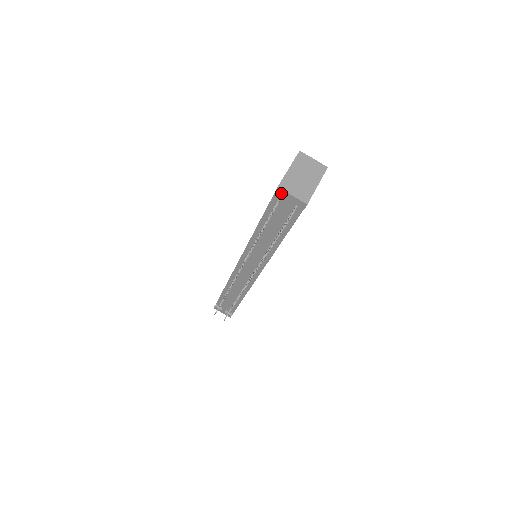
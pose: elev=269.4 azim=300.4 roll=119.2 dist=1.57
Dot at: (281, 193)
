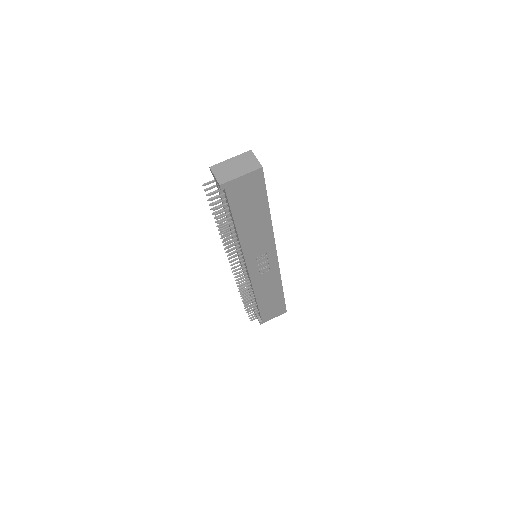
Dot at: (212, 173)
